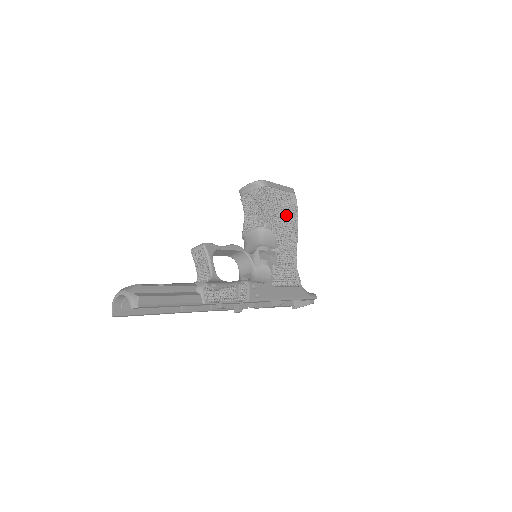
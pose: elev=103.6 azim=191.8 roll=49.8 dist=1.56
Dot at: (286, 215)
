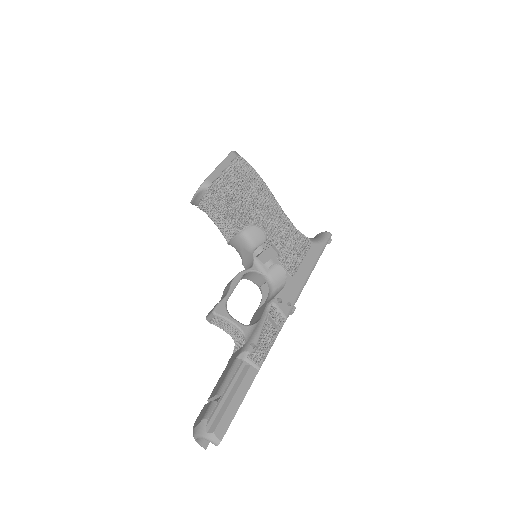
Dot at: (249, 191)
